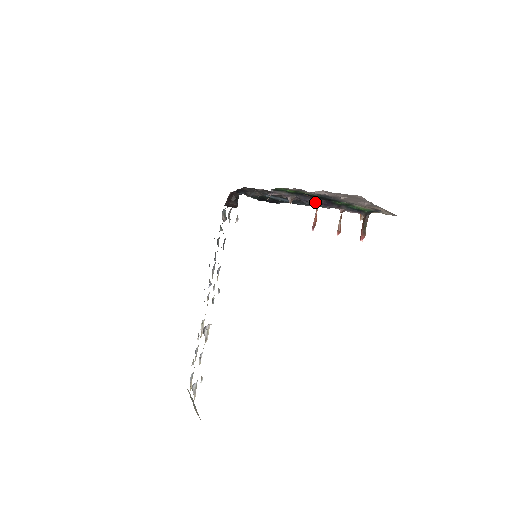
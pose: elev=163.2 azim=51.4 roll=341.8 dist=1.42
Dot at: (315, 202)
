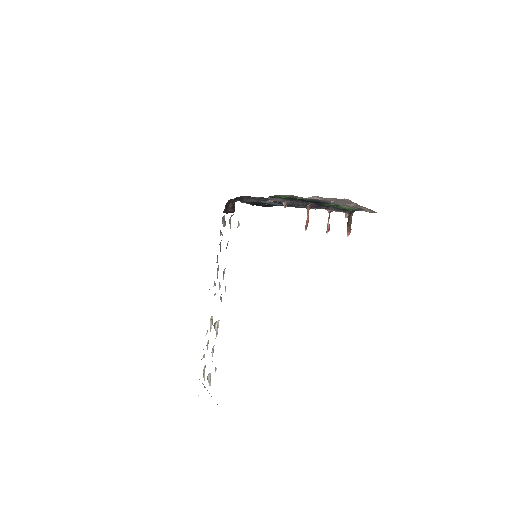
Dot at: (306, 205)
